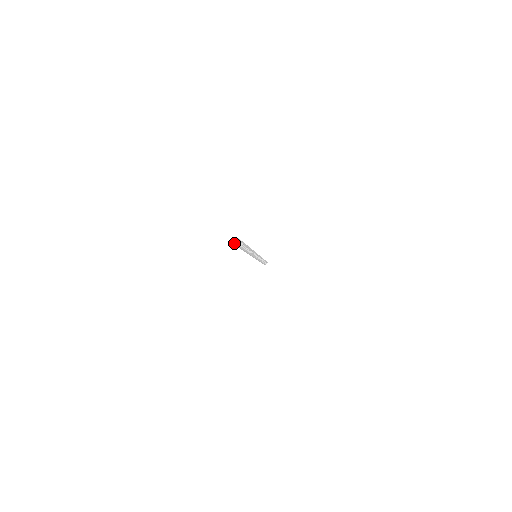
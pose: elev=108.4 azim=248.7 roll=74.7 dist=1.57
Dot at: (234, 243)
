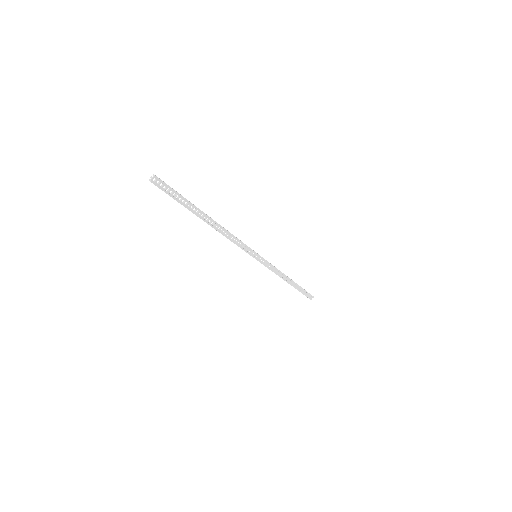
Dot at: (149, 179)
